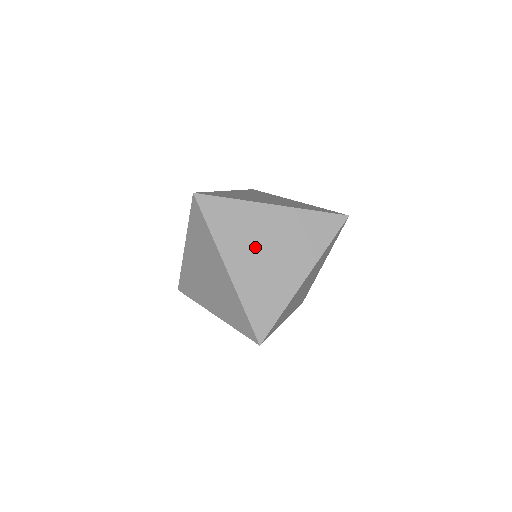
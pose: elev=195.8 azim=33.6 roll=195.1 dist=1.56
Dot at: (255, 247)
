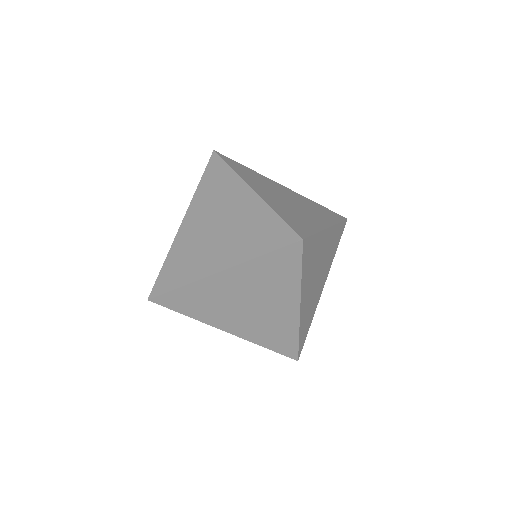
Dot at: (233, 309)
